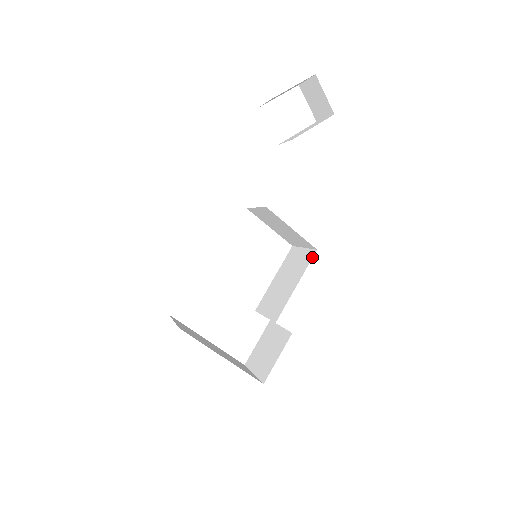
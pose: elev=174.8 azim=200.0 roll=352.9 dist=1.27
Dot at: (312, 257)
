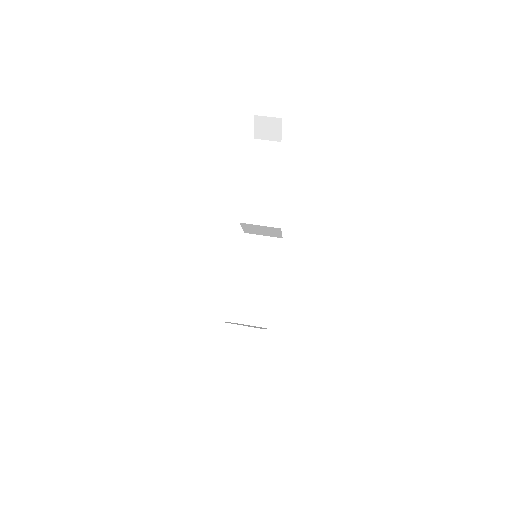
Dot at: (281, 244)
